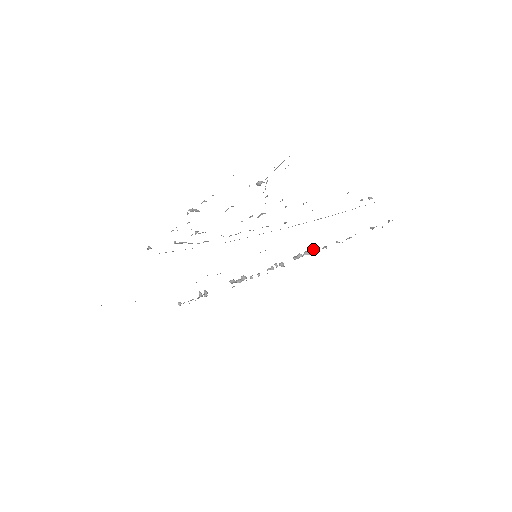
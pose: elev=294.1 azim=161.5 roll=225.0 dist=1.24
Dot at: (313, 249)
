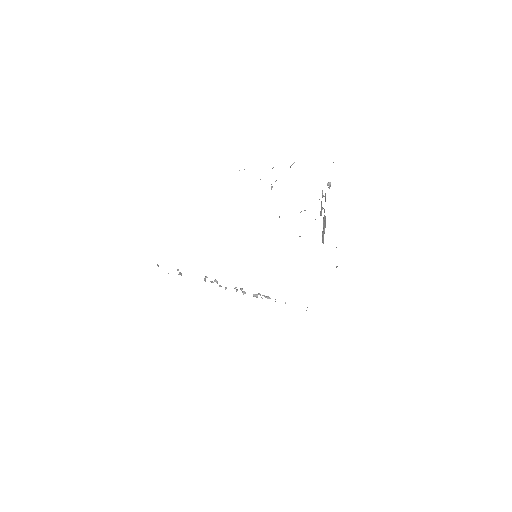
Dot at: occluded
